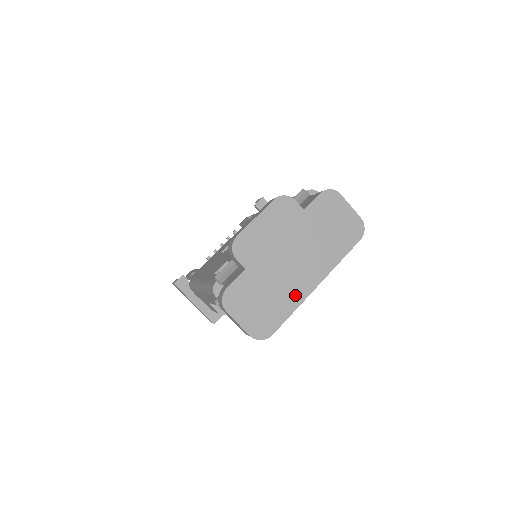
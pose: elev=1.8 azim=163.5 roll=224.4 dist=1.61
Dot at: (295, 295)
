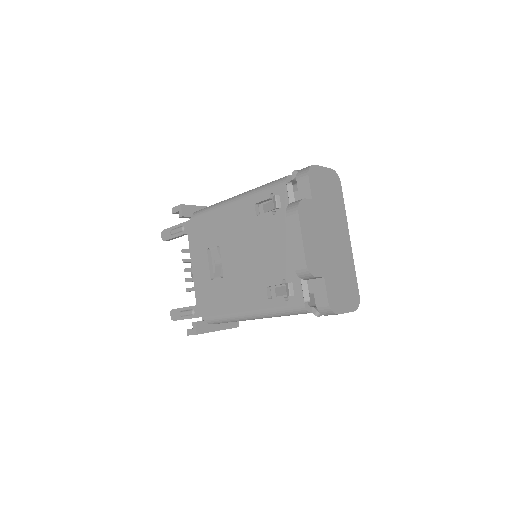
Dot at: (348, 259)
